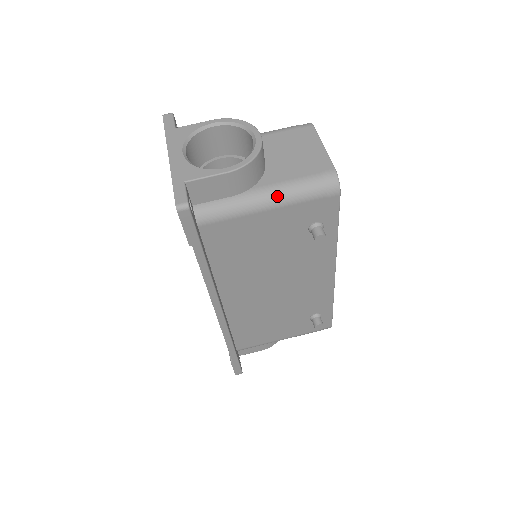
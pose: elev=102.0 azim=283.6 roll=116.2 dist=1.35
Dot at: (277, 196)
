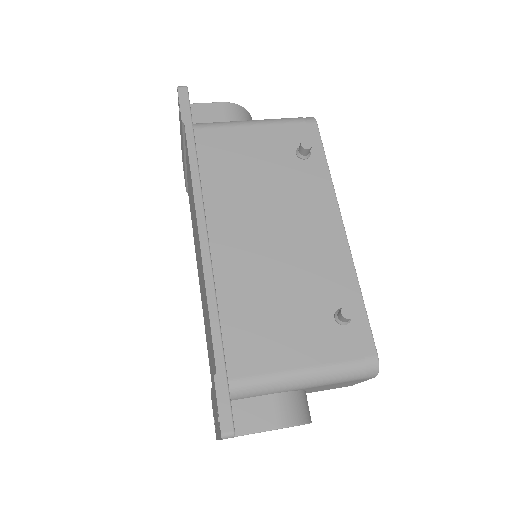
Dot at: (262, 120)
